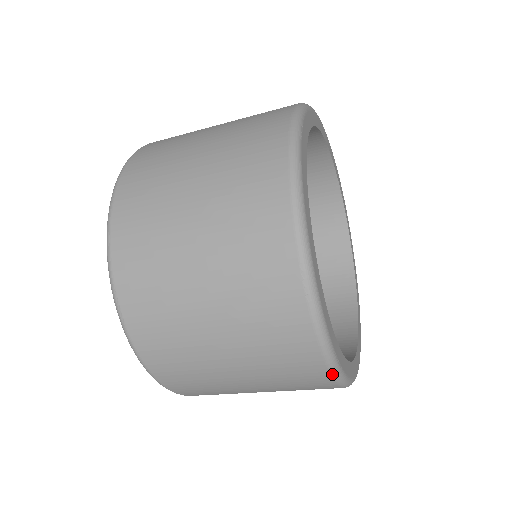
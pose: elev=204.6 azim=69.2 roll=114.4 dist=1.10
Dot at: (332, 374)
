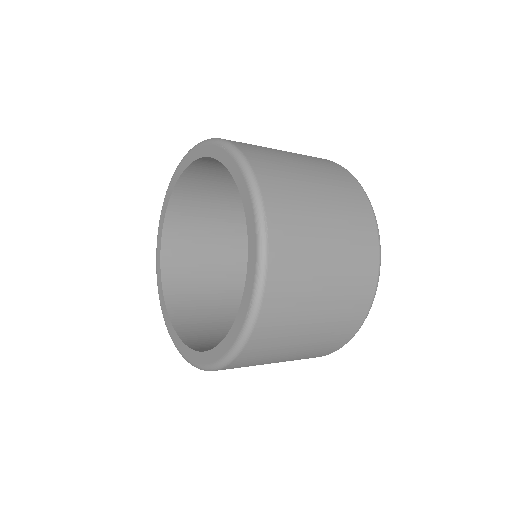
Dot at: occluded
